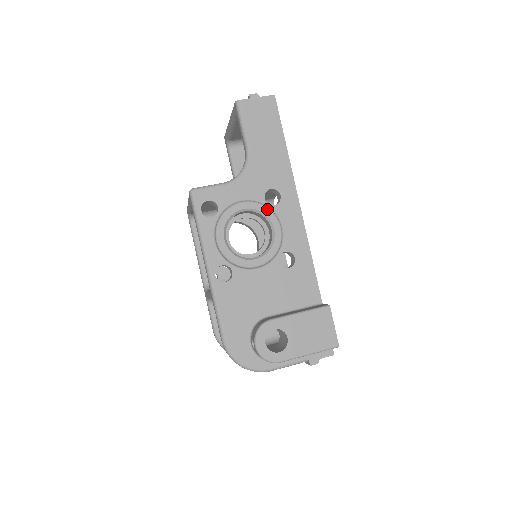
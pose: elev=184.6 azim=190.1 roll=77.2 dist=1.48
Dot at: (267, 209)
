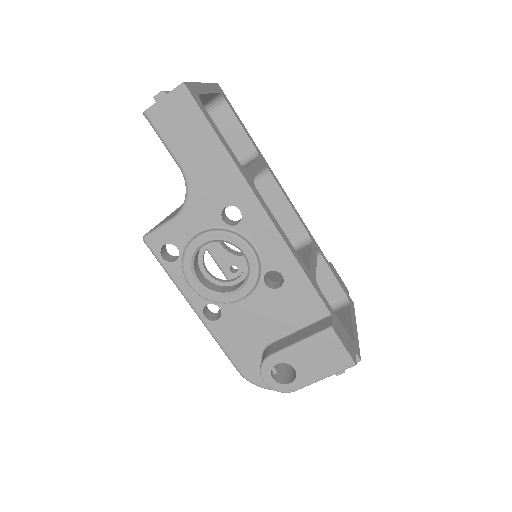
Dot at: (228, 235)
